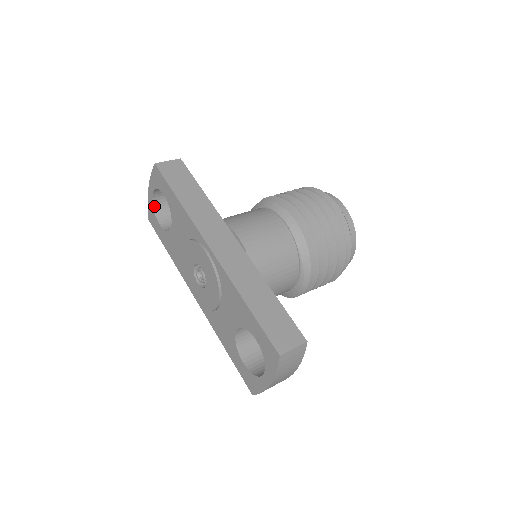
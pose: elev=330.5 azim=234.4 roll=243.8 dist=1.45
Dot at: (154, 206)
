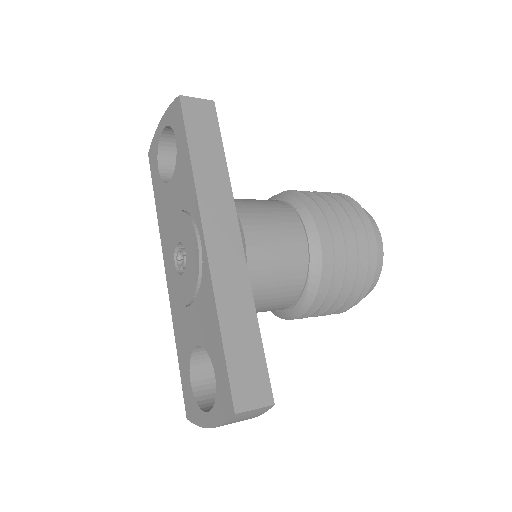
Dot at: (160, 143)
